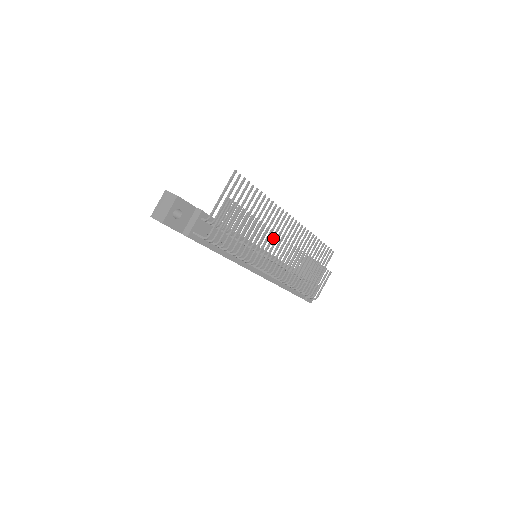
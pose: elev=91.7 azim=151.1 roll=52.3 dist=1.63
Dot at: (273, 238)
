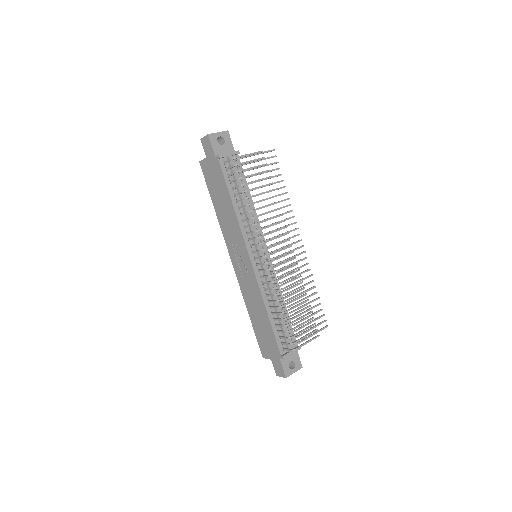
Dot at: (280, 222)
